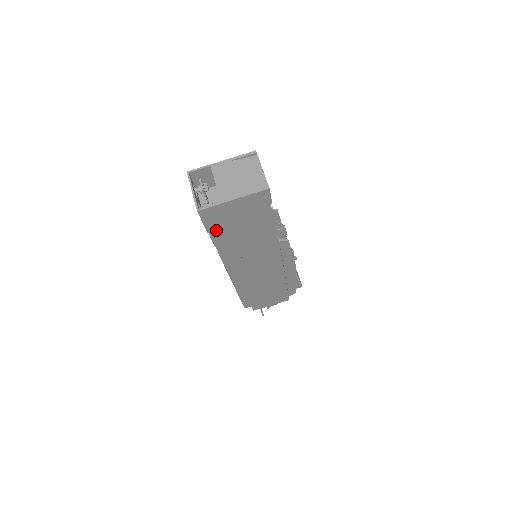
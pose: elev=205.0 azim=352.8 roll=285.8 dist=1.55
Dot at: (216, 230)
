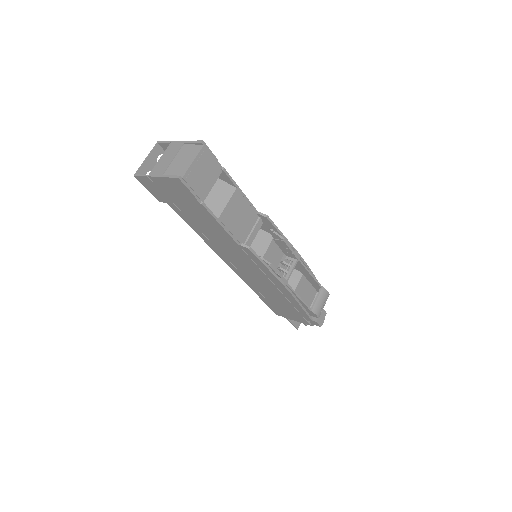
Dot at: occluded
